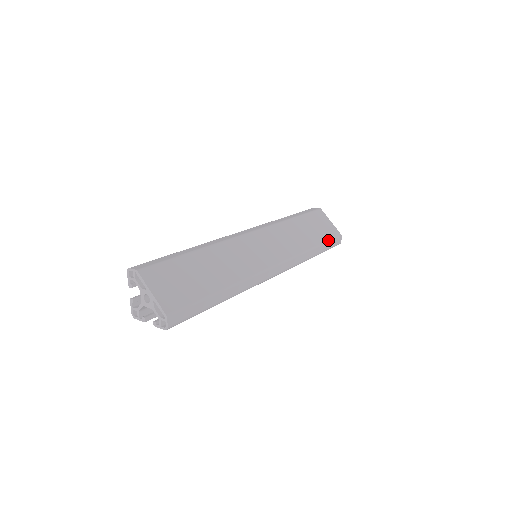
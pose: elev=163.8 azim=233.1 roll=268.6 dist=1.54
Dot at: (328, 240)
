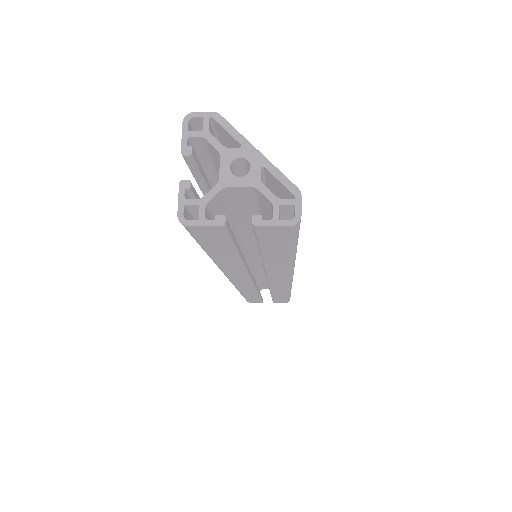
Dot at: occluded
